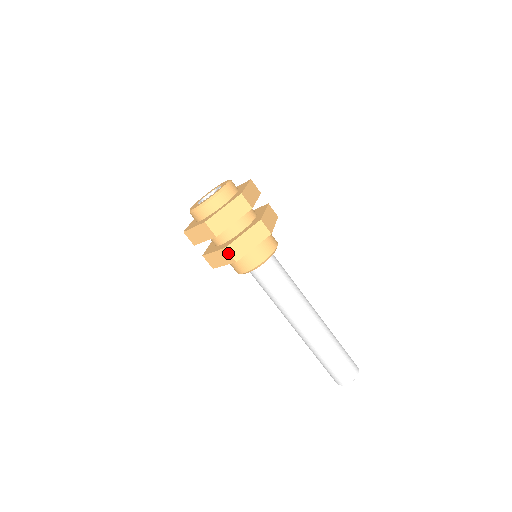
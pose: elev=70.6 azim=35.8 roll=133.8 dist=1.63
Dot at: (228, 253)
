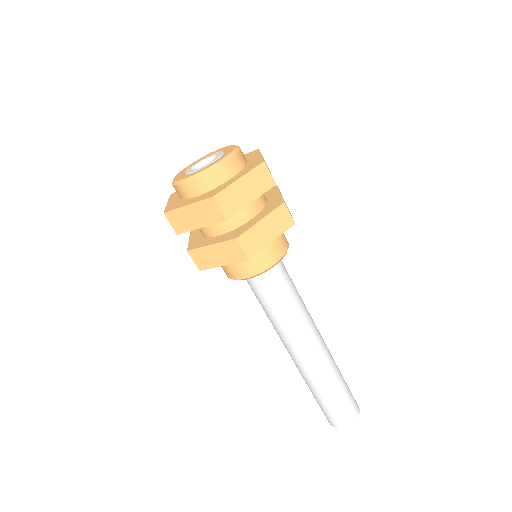
Dot at: (239, 246)
